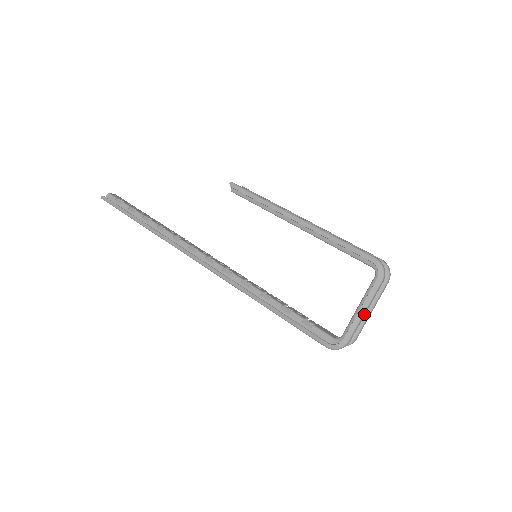
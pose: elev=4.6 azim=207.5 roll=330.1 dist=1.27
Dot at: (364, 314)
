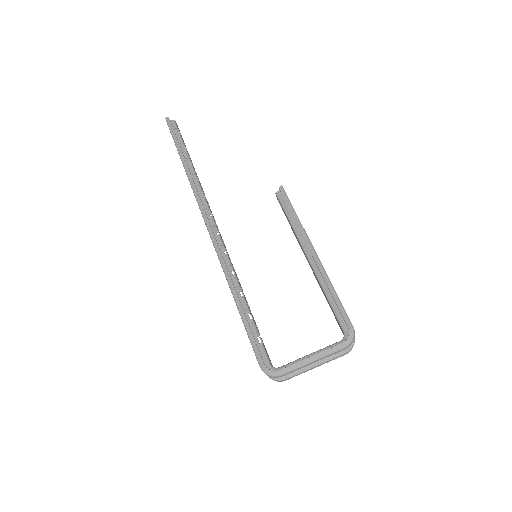
Dot at: (311, 363)
